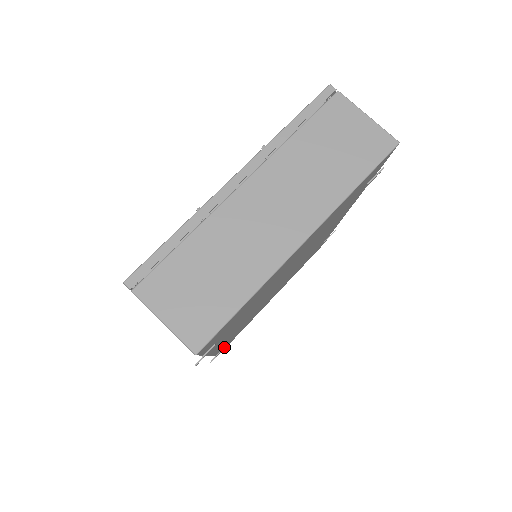
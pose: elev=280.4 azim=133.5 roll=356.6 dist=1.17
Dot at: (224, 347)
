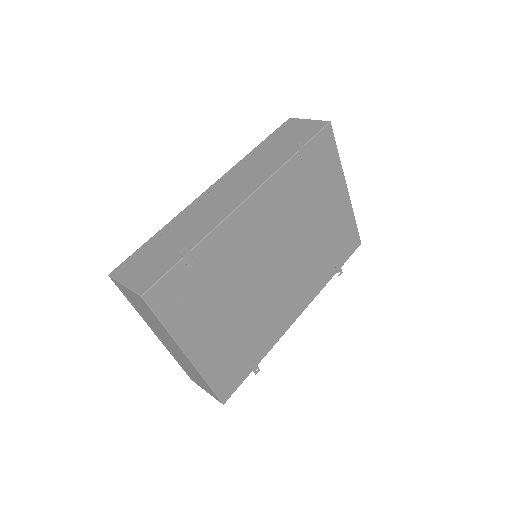
Dot at: (180, 277)
